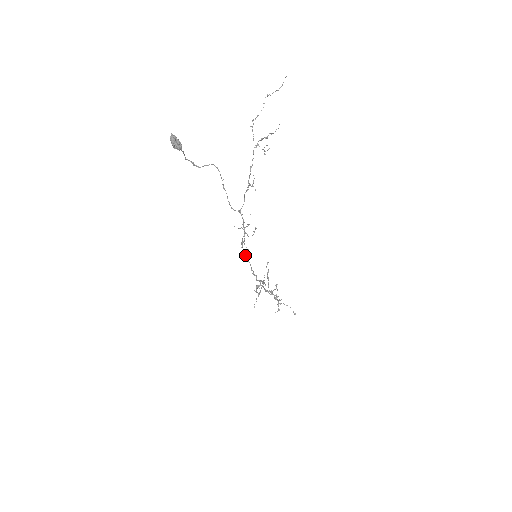
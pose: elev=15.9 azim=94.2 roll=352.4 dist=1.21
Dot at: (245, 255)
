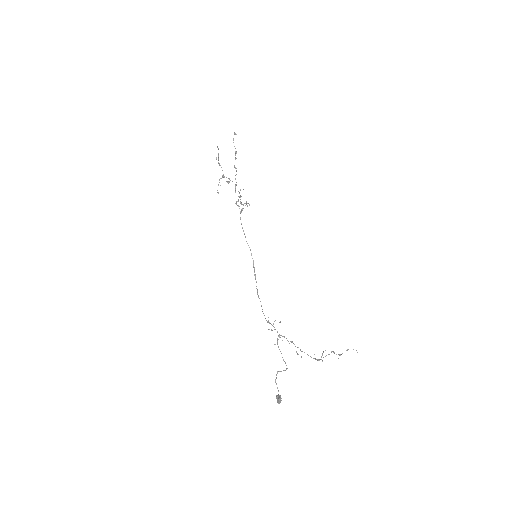
Dot at: occluded
